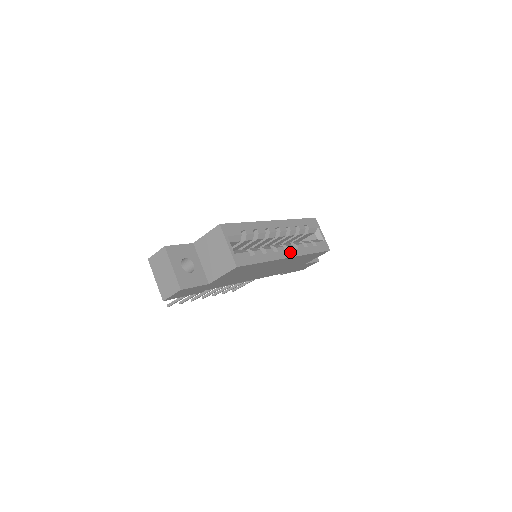
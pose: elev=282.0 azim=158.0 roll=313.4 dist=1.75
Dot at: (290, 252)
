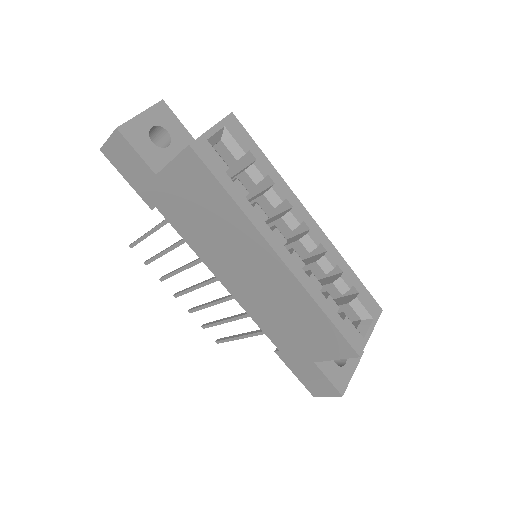
Dot at: (290, 258)
